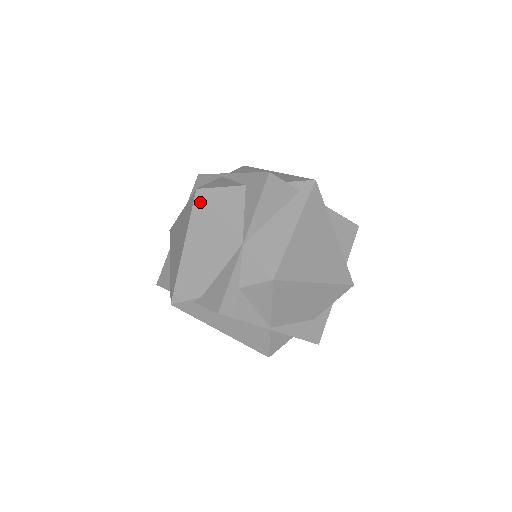
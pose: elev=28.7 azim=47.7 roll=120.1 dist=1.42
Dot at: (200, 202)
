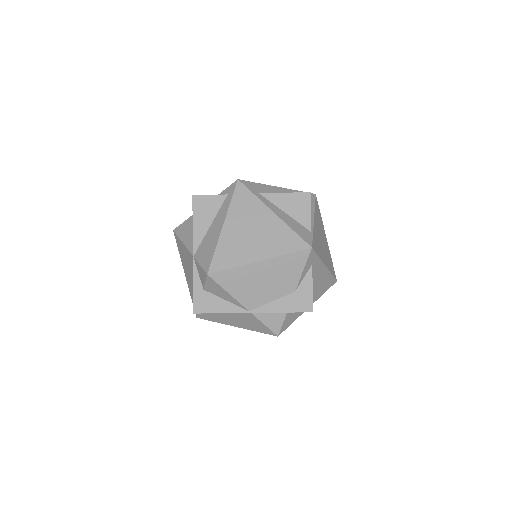
Dot at: (176, 238)
